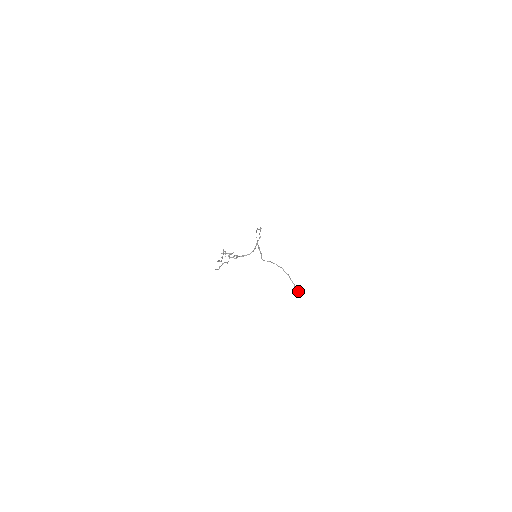
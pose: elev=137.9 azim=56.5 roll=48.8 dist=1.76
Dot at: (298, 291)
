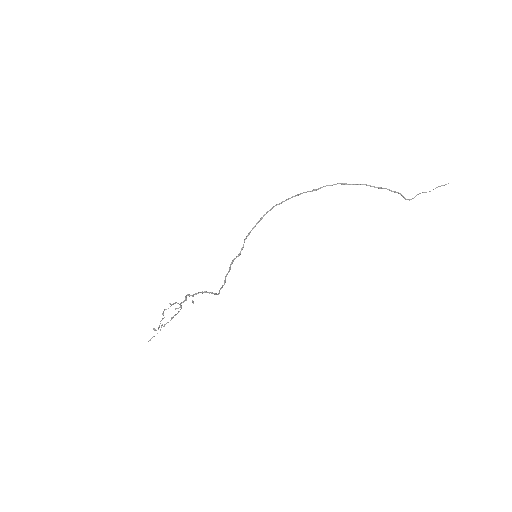
Dot at: occluded
